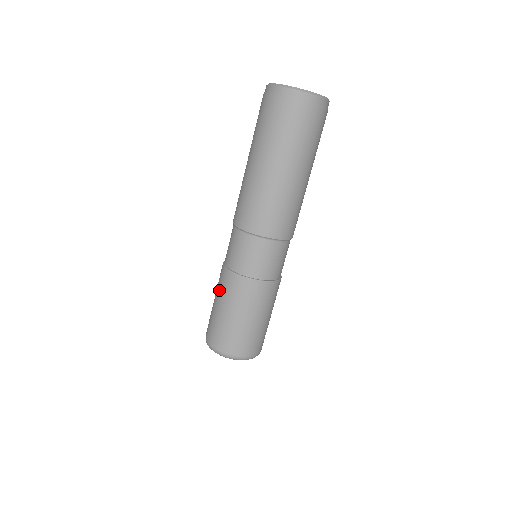
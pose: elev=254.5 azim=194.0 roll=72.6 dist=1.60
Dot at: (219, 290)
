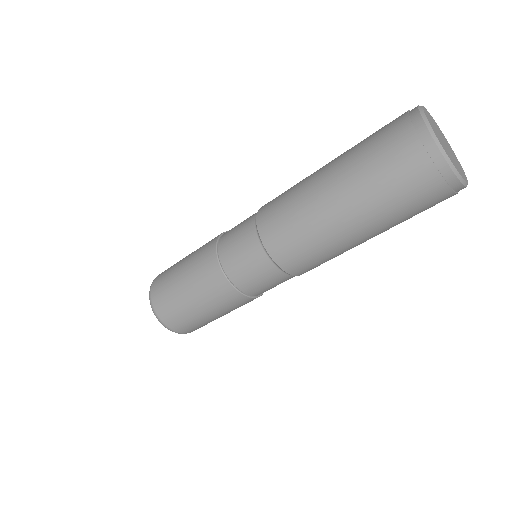
Dot at: (195, 268)
